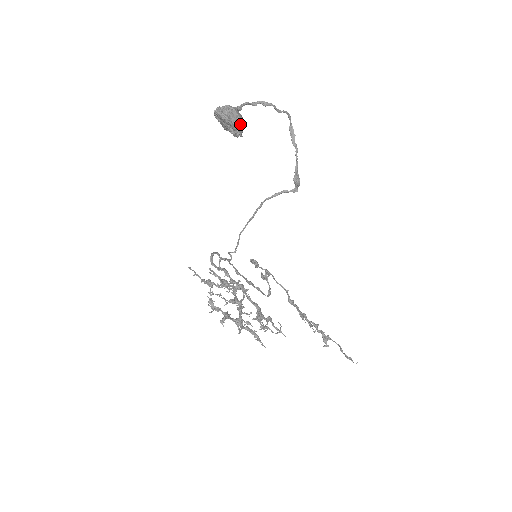
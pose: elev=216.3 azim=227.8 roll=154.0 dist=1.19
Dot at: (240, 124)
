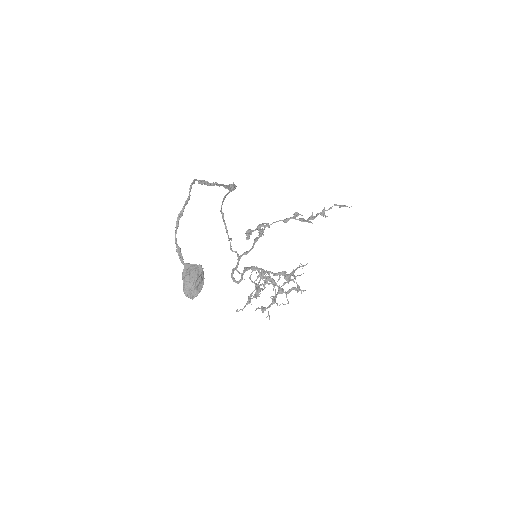
Dot at: (201, 276)
